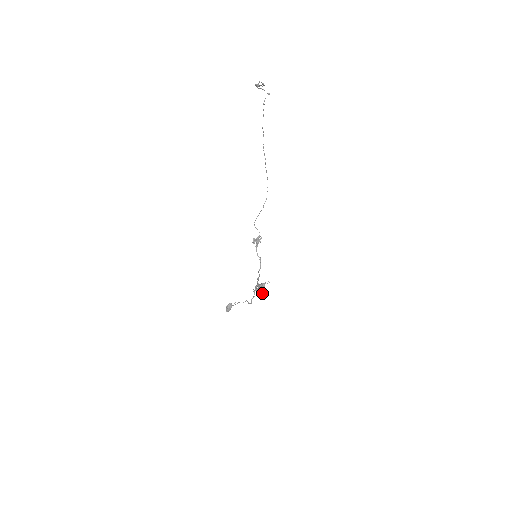
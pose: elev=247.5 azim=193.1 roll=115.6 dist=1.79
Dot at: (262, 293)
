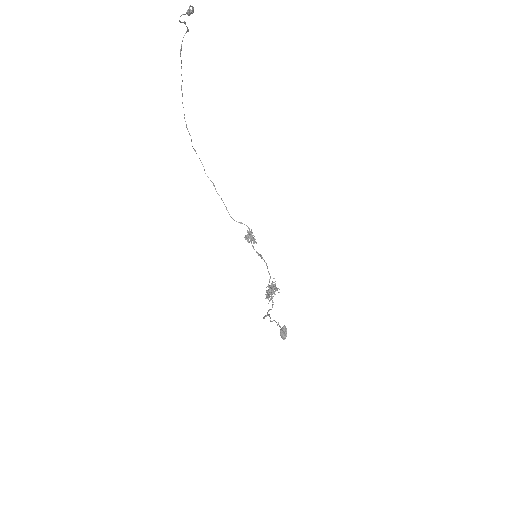
Dot at: (273, 296)
